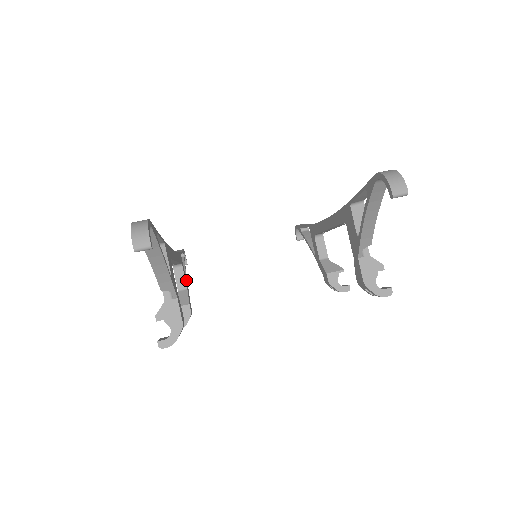
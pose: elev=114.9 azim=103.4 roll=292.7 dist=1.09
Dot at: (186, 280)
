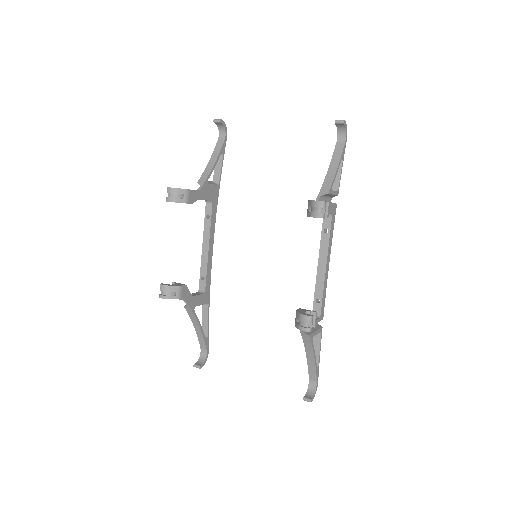
Dot at: occluded
